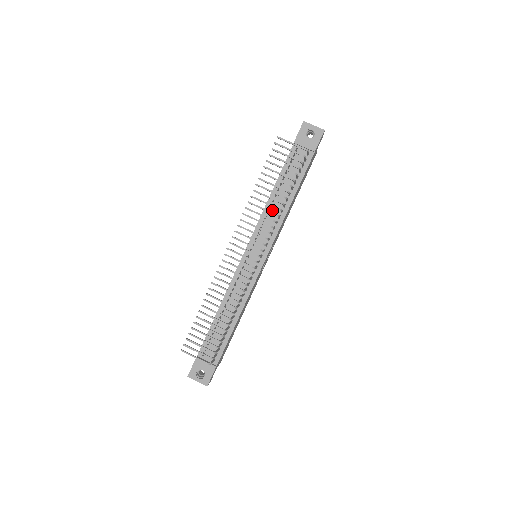
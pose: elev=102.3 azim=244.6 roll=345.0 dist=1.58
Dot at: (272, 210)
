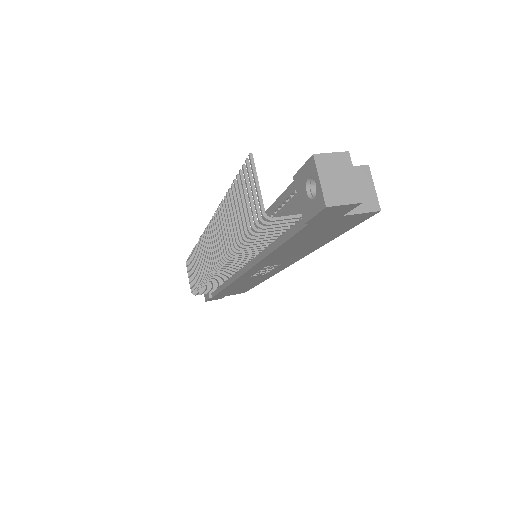
Dot at: occluded
